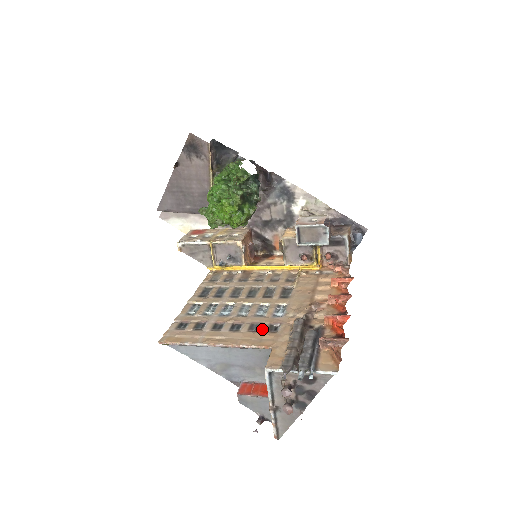
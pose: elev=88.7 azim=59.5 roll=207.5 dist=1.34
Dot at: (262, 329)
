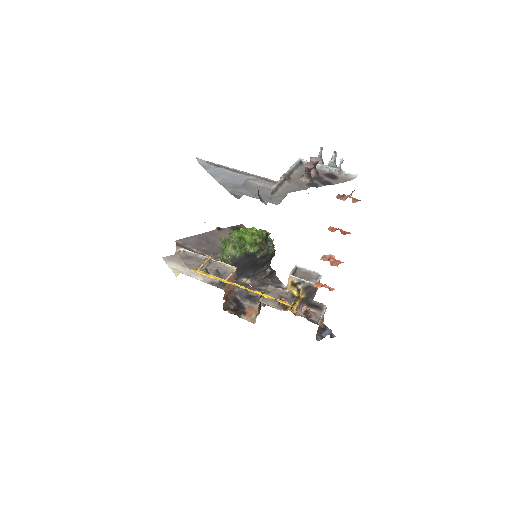
Dot at: occluded
